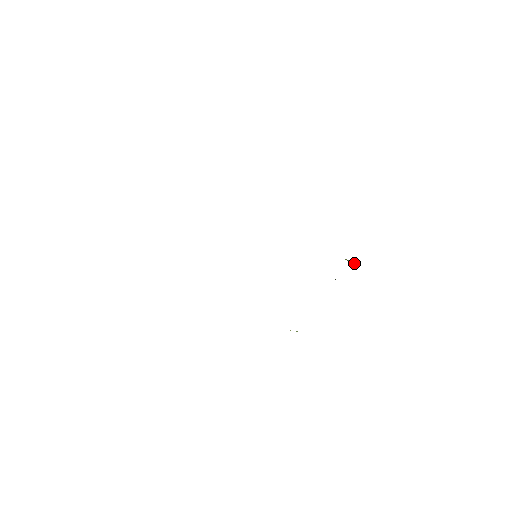
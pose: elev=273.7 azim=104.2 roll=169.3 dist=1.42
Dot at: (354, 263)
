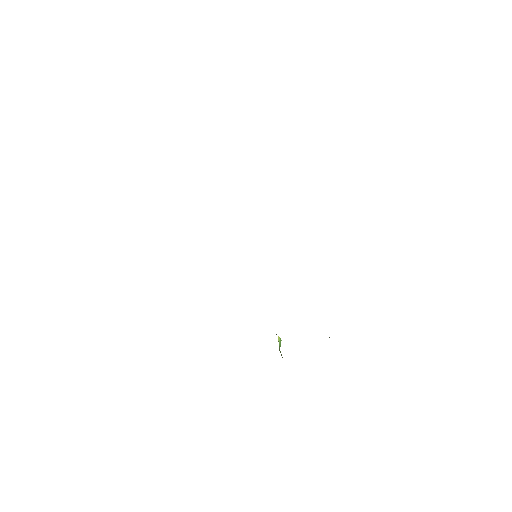
Dot at: occluded
